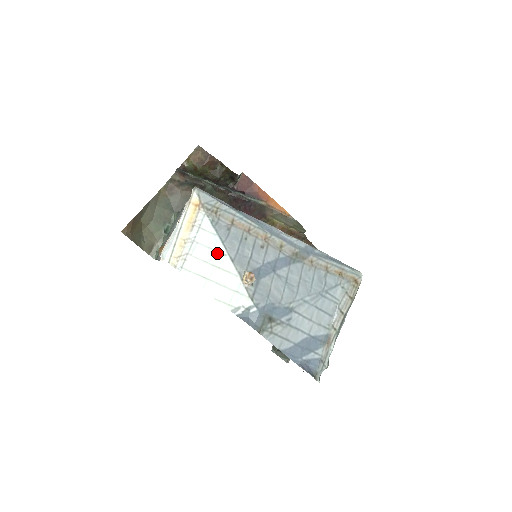
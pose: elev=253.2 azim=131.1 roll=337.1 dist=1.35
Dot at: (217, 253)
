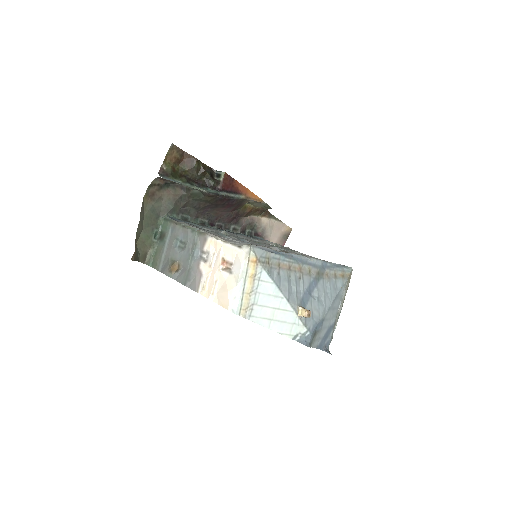
Dot at: (276, 298)
